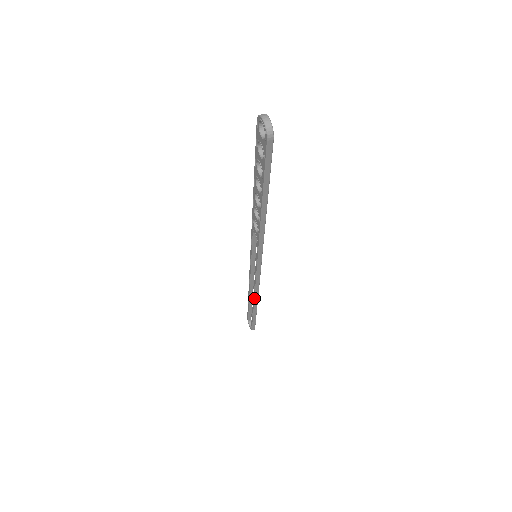
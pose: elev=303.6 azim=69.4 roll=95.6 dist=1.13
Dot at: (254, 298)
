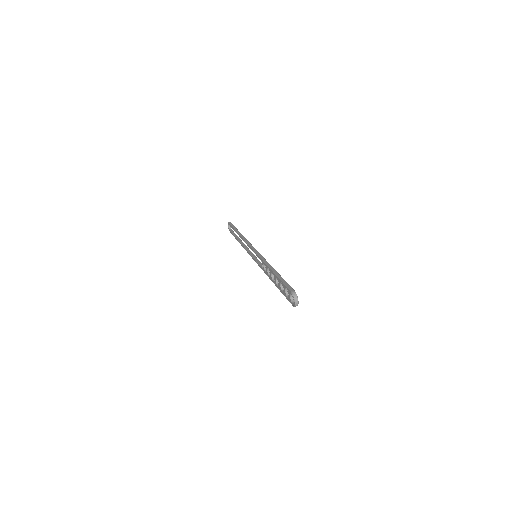
Dot at: (243, 247)
